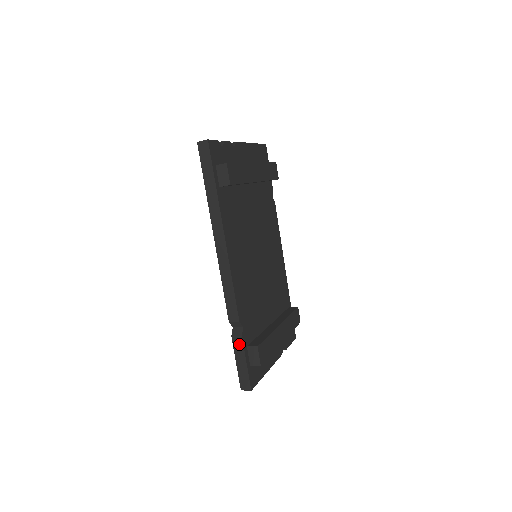
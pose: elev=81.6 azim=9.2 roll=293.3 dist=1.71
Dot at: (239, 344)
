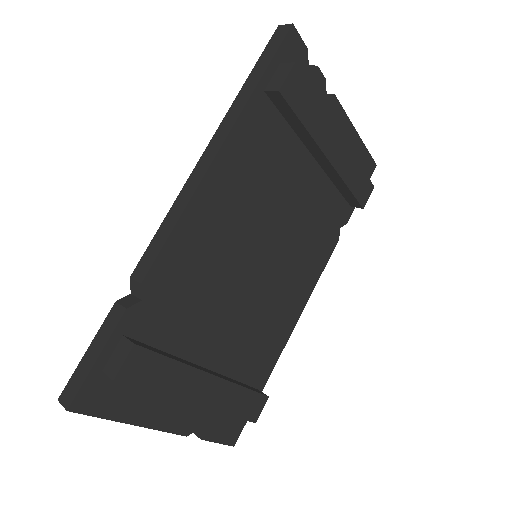
Dot at: (114, 319)
